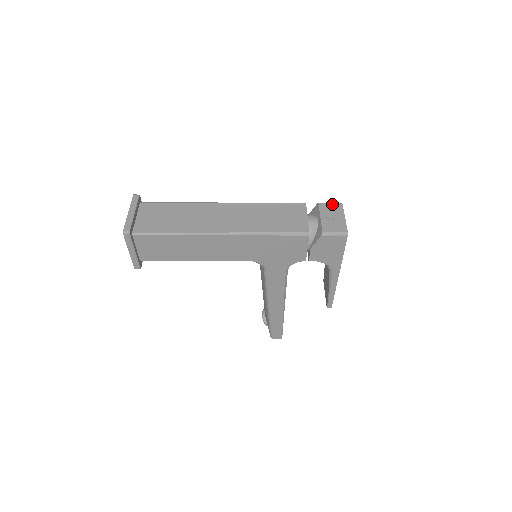
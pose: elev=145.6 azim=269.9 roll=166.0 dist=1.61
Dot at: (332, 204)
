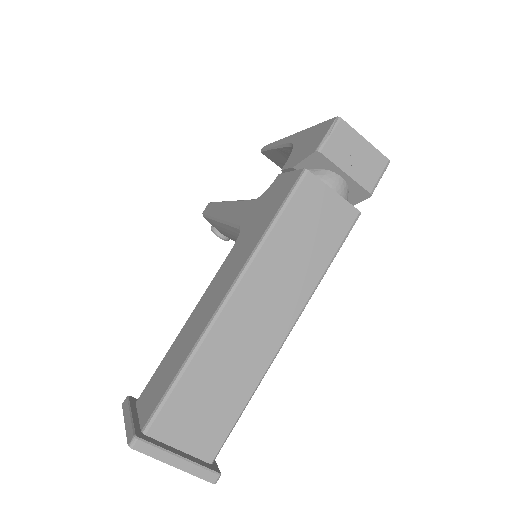
Dot at: (334, 134)
